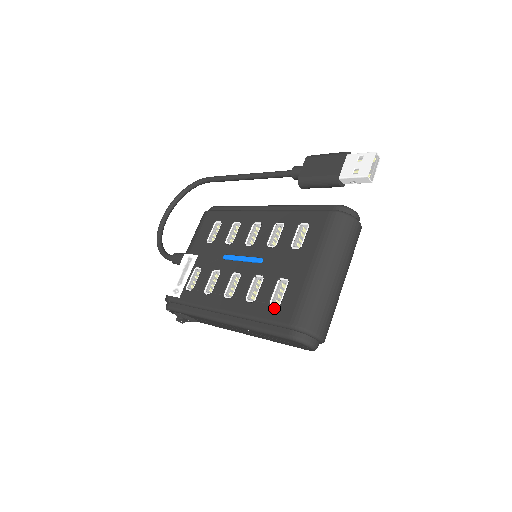
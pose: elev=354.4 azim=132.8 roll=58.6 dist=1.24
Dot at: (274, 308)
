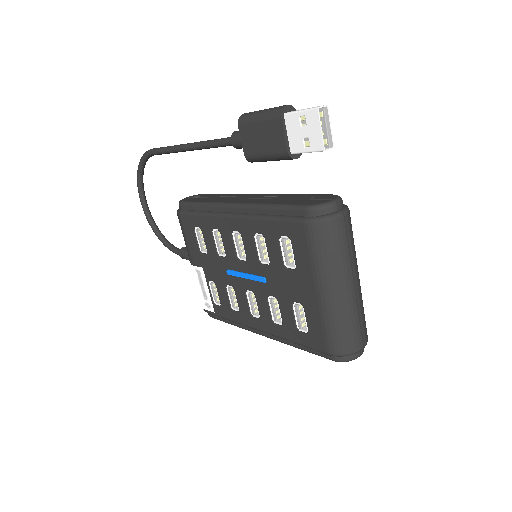
Dot at: (304, 335)
